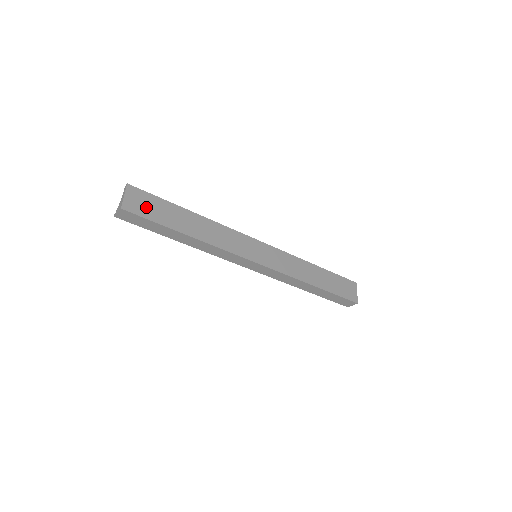
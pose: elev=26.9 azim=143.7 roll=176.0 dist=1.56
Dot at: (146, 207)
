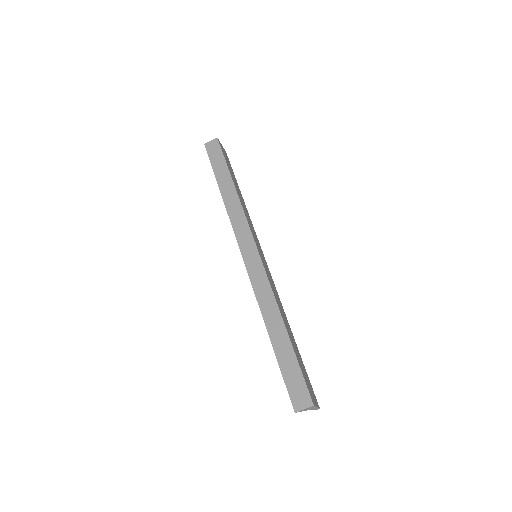
Dot at: (226, 158)
